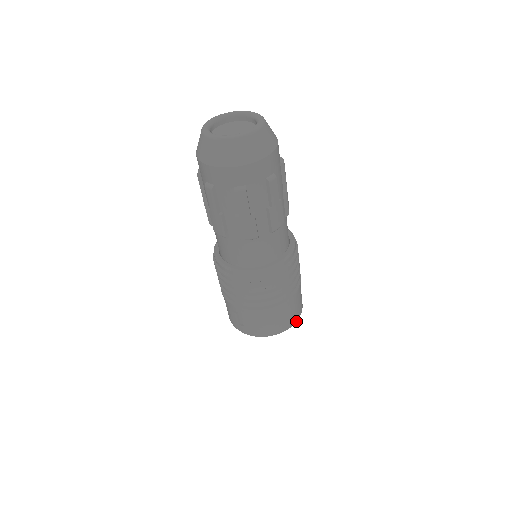
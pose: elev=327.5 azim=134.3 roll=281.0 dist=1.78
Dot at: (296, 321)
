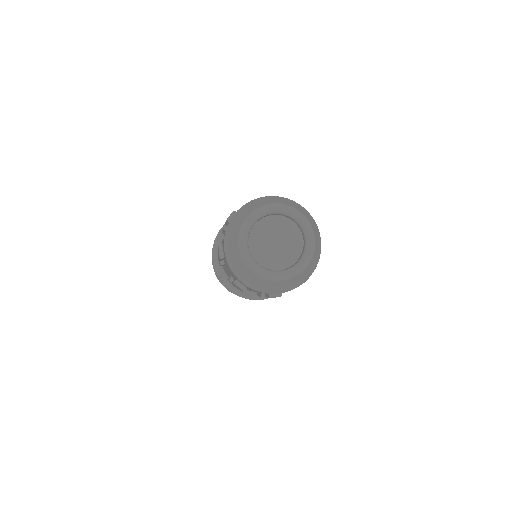
Dot at: occluded
